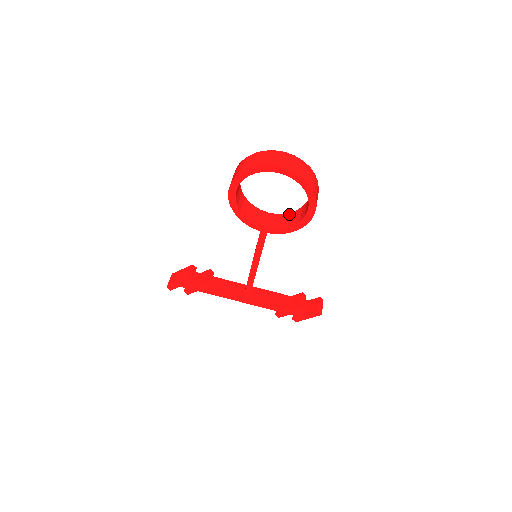
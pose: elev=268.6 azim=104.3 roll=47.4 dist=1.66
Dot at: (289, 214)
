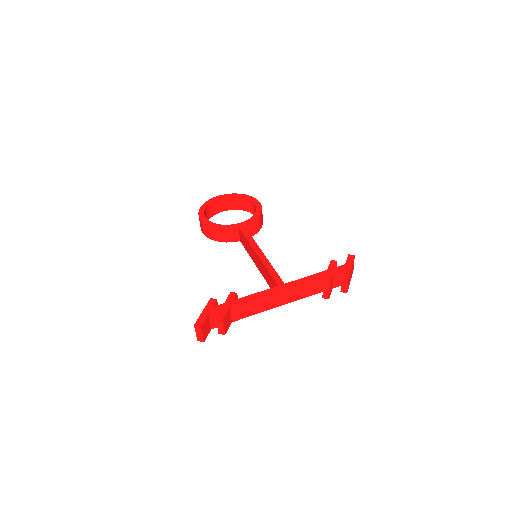
Dot at: occluded
